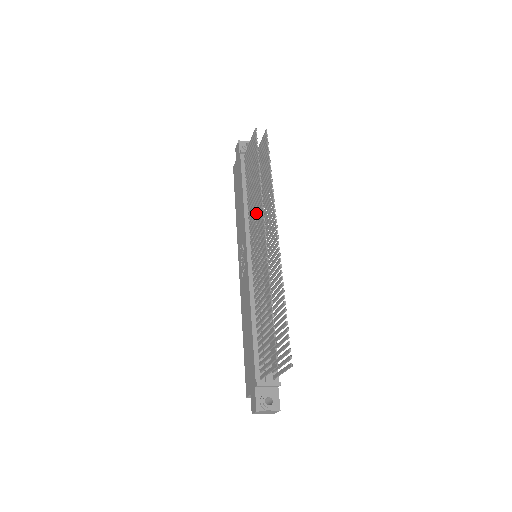
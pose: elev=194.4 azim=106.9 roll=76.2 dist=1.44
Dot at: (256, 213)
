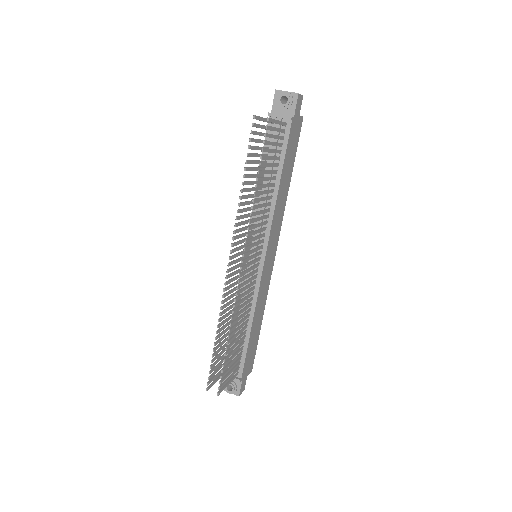
Dot at: (242, 227)
